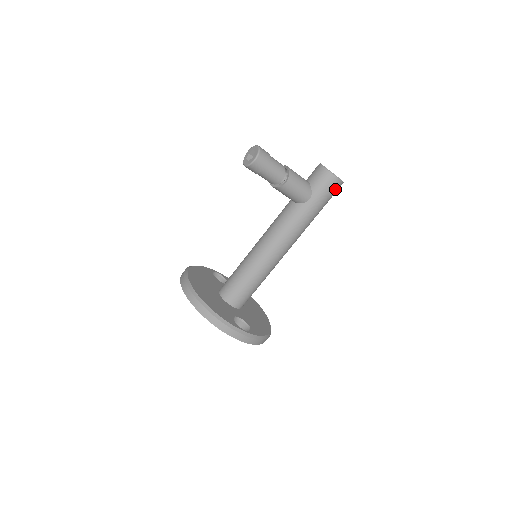
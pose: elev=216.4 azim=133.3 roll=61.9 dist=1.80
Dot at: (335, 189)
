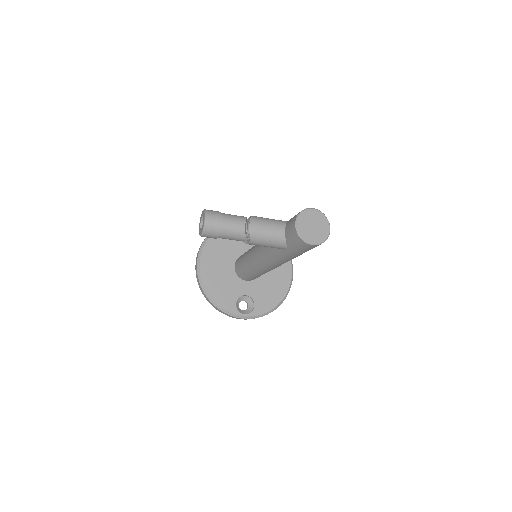
Dot at: (314, 247)
